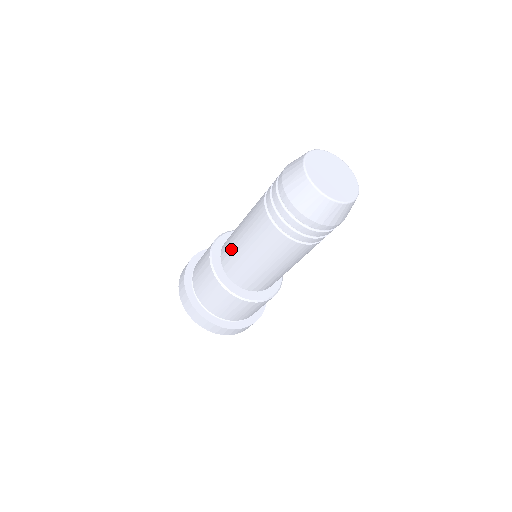
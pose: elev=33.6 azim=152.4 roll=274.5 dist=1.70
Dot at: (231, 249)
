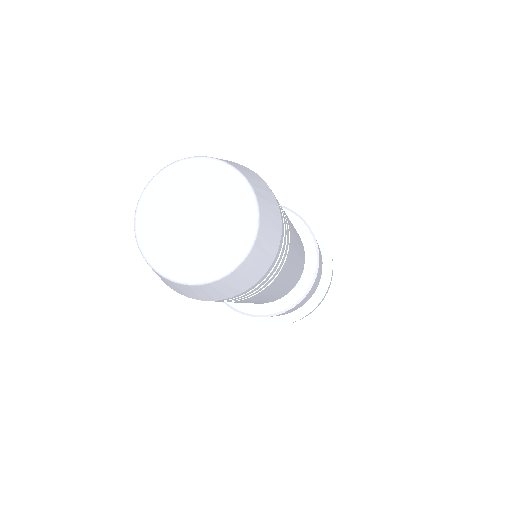
Dot at: occluded
